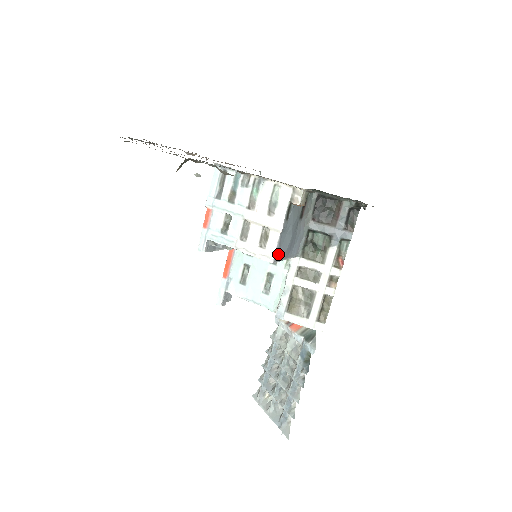
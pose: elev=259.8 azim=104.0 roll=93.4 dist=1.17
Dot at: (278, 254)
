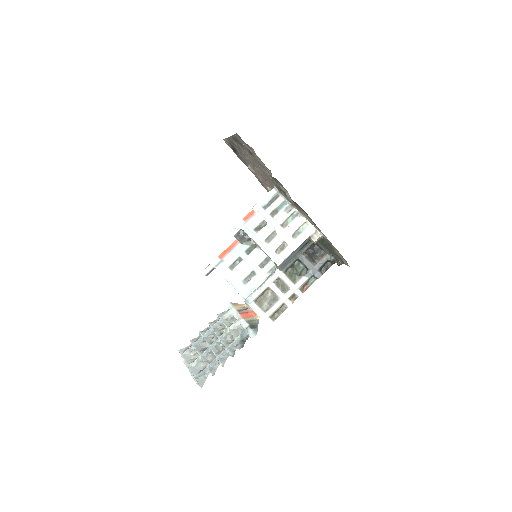
Dot at: (283, 262)
